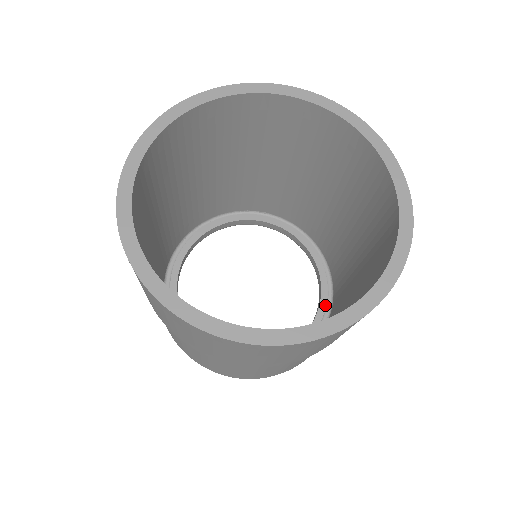
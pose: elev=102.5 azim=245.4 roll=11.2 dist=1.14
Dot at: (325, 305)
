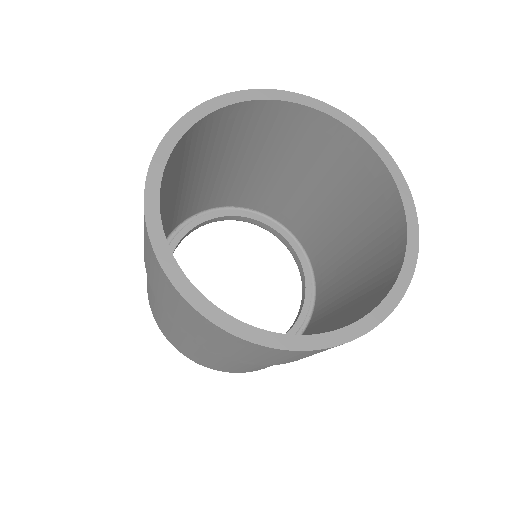
Dot at: (309, 305)
